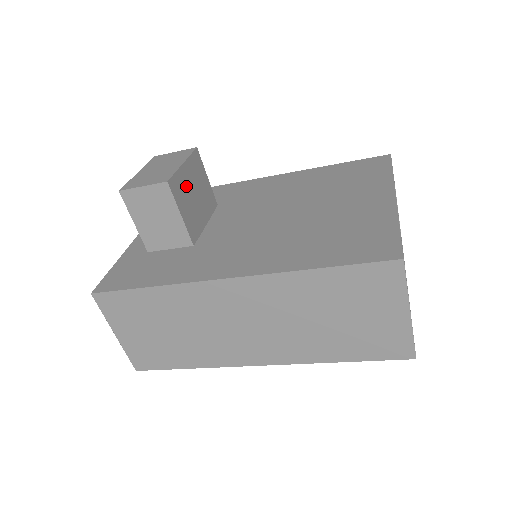
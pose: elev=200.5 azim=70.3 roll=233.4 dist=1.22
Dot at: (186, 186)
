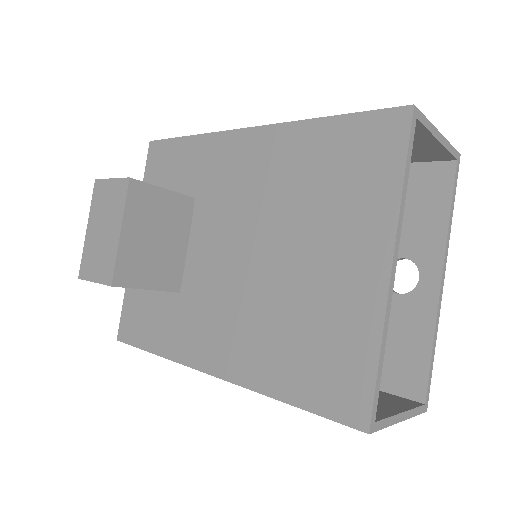
Dot at: (139, 250)
